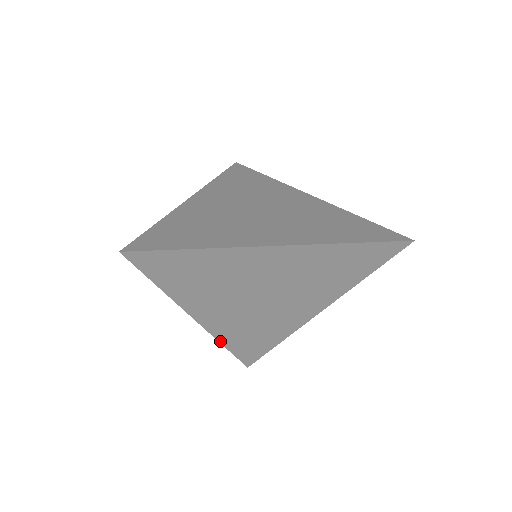
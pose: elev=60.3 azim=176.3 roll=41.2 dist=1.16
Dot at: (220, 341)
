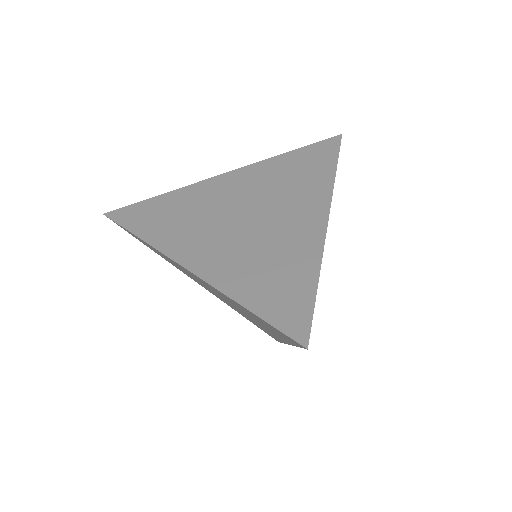
Dot at: occluded
